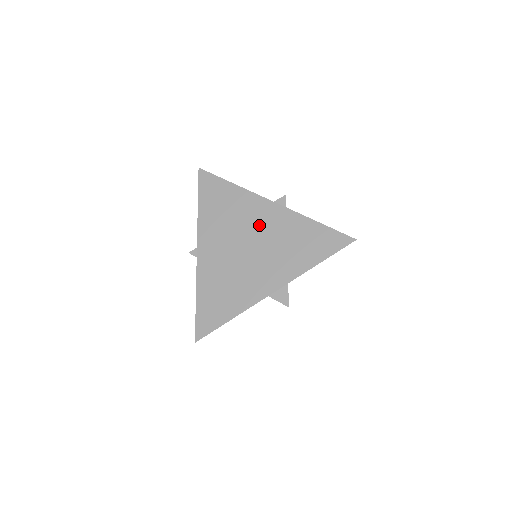
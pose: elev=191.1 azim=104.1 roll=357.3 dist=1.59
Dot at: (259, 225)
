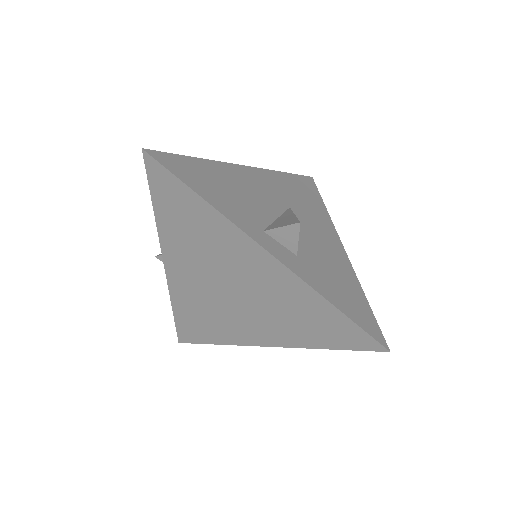
Dot at: (247, 274)
